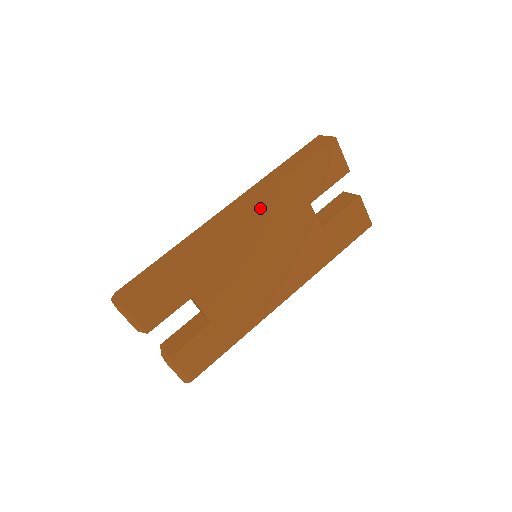
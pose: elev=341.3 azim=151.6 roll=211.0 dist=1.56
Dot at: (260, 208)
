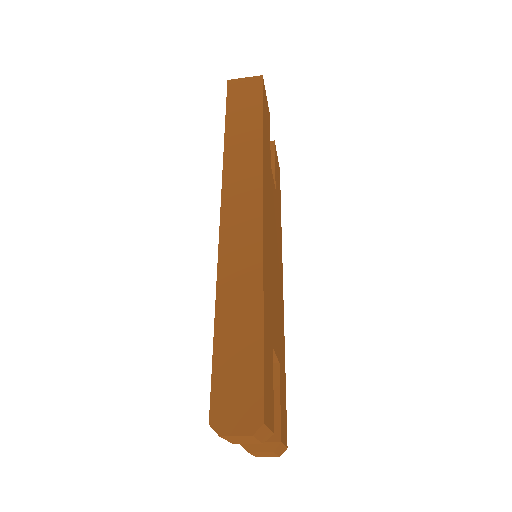
Dot at: (265, 191)
